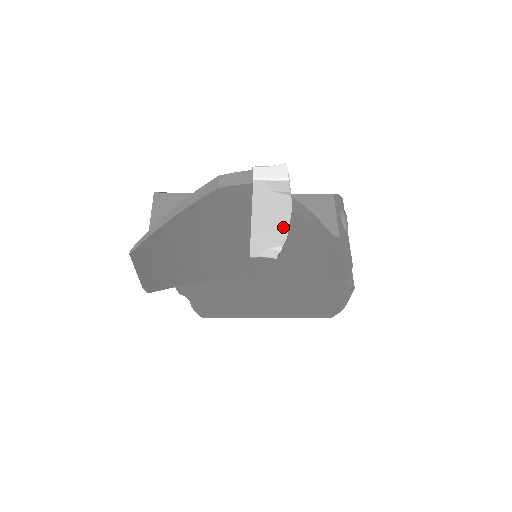
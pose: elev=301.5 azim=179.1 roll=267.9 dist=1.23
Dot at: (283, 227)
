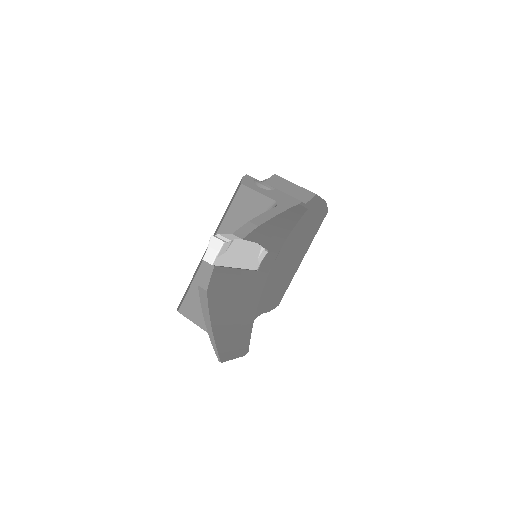
Dot at: (250, 246)
